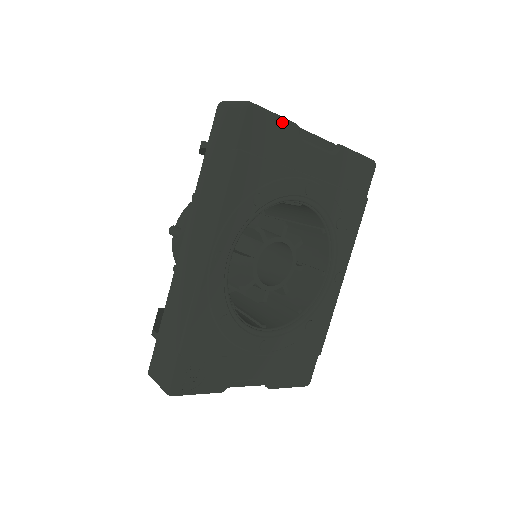
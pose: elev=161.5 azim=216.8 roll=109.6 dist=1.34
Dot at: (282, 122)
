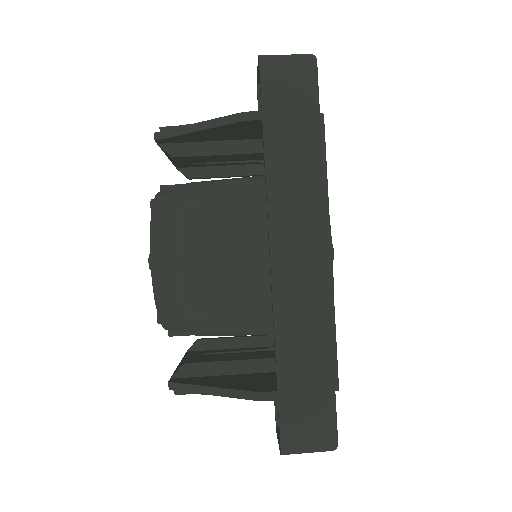
Dot at: occluded
